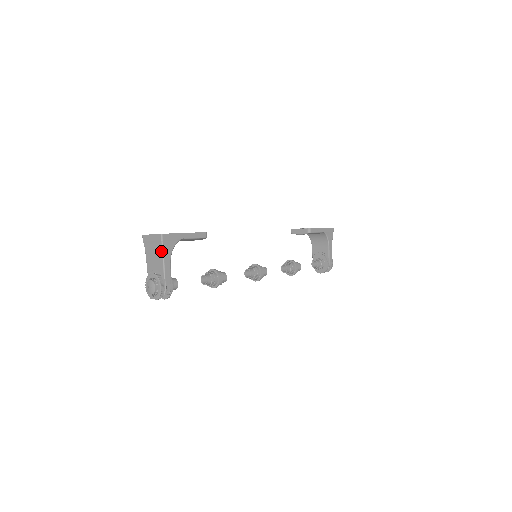
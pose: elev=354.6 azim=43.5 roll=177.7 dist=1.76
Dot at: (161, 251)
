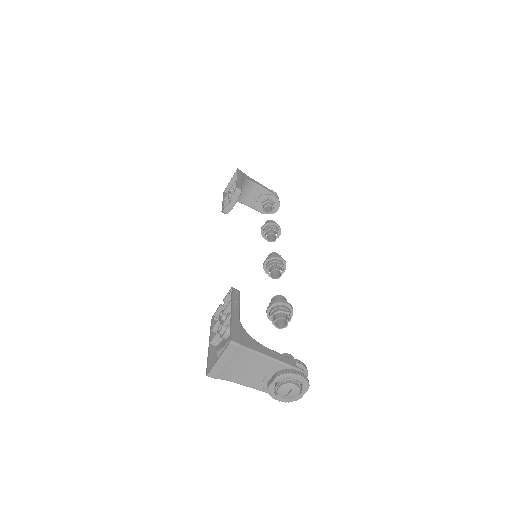
Dot at: (251, 354)
